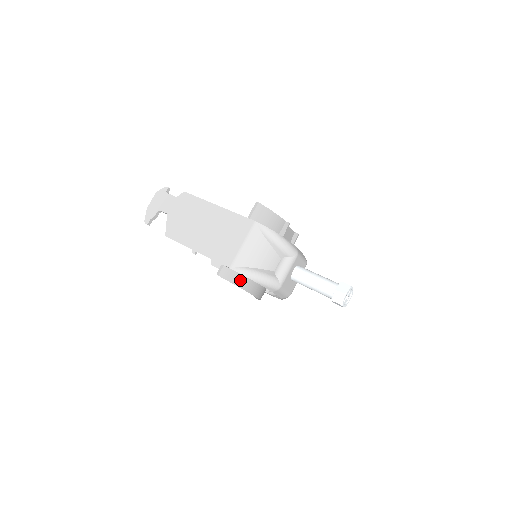
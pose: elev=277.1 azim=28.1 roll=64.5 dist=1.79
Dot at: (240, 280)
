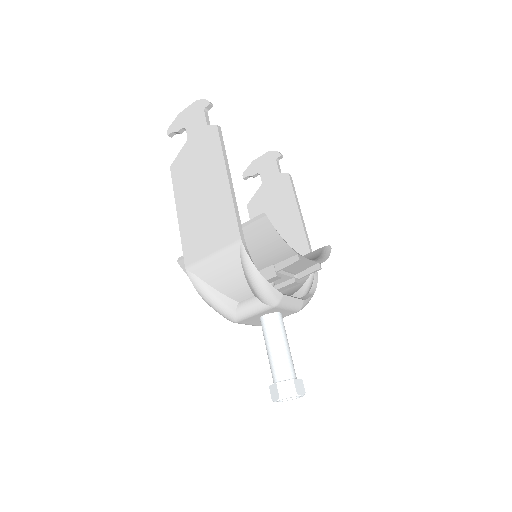
Dot at: occluded
